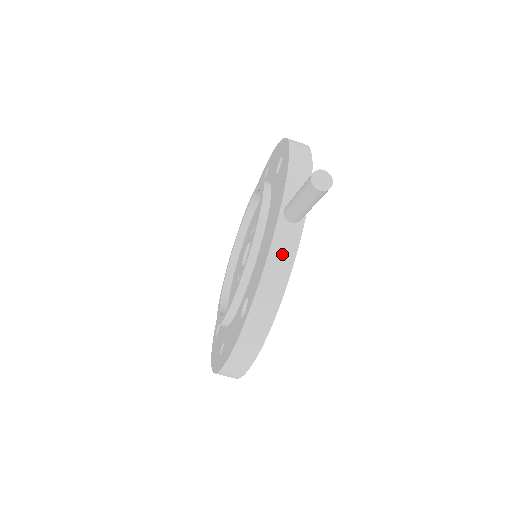
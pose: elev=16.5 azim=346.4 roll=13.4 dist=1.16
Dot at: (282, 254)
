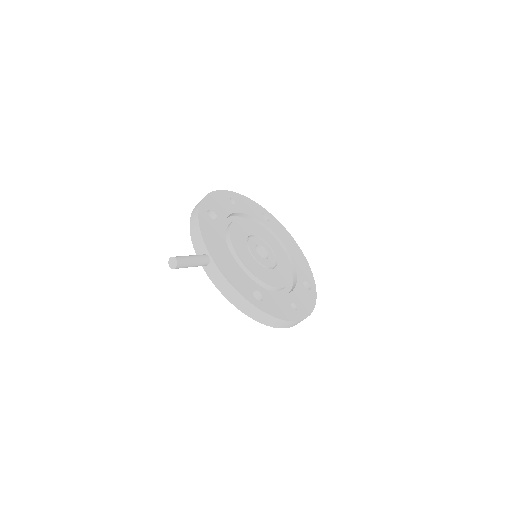
Dot at: (219, 280)
